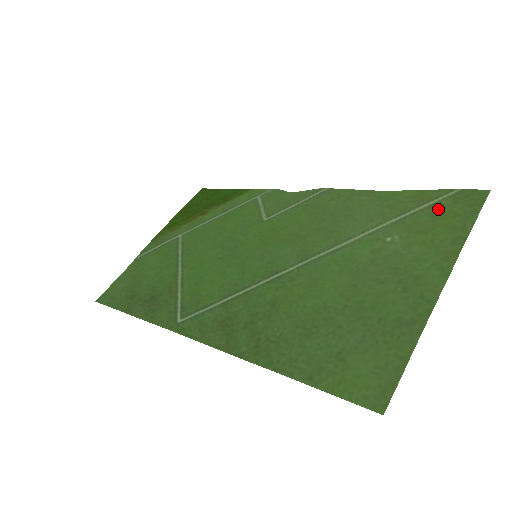
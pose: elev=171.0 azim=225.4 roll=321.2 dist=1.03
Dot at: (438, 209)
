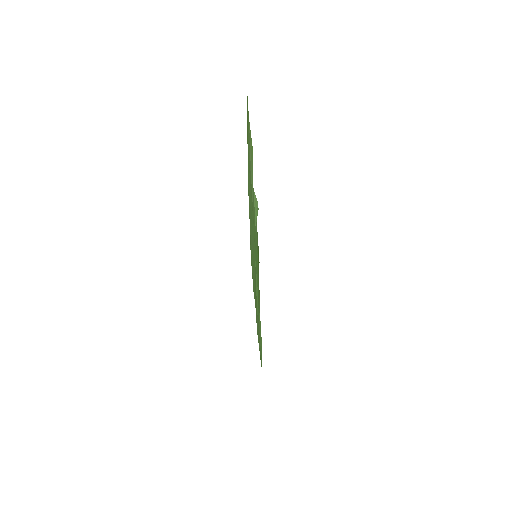
Dot at: occluded
